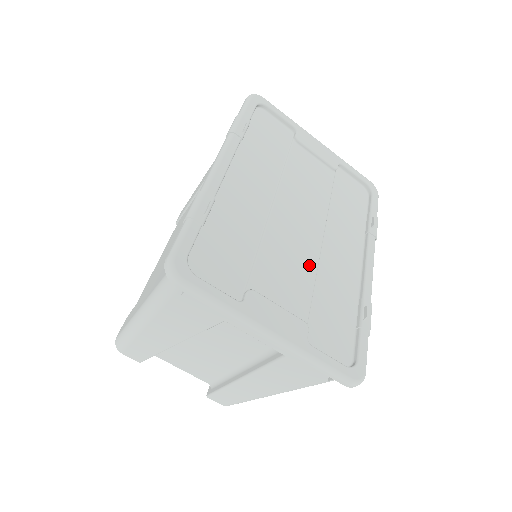
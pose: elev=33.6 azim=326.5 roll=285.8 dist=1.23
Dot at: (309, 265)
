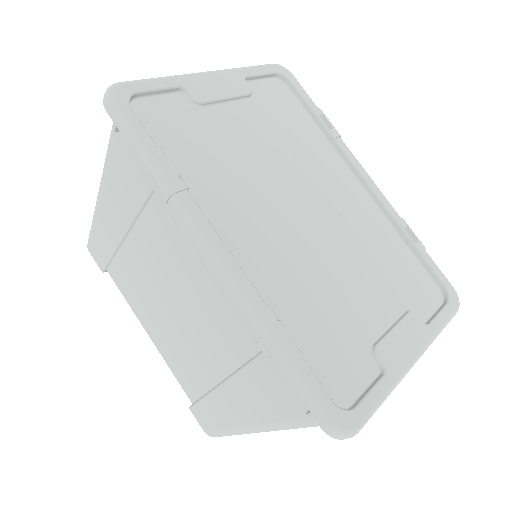
Dot at: (355, 249)
